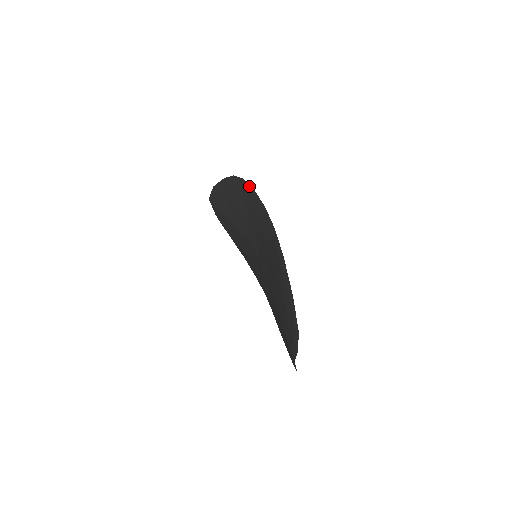
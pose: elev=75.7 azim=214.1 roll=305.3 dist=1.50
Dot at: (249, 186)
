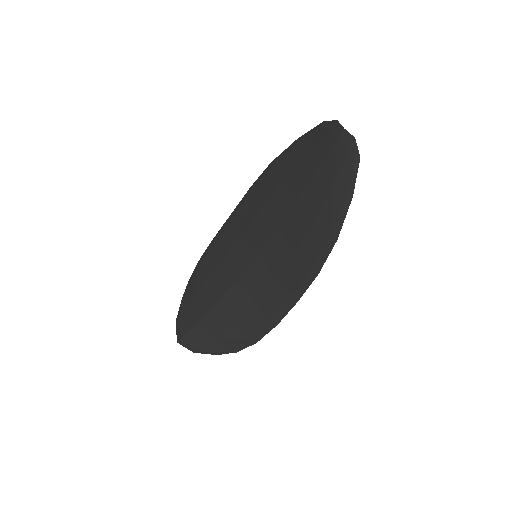
Dot at: (209, 245)
